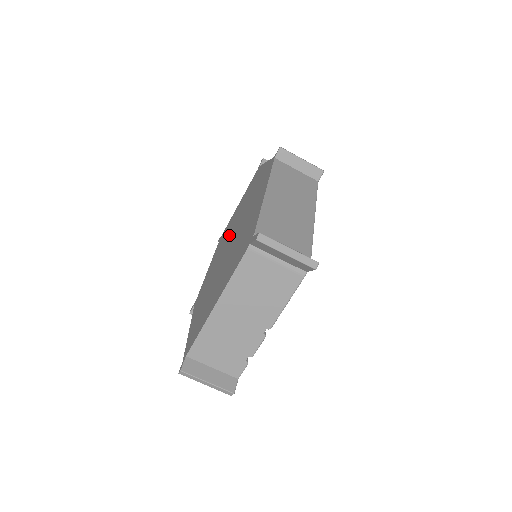
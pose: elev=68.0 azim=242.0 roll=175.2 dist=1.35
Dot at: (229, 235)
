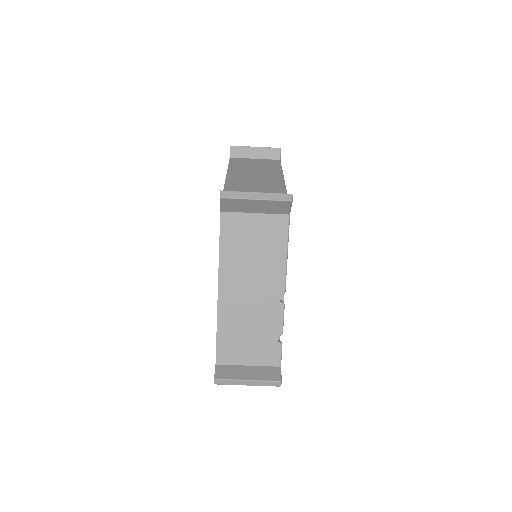
Dot at: occluded
